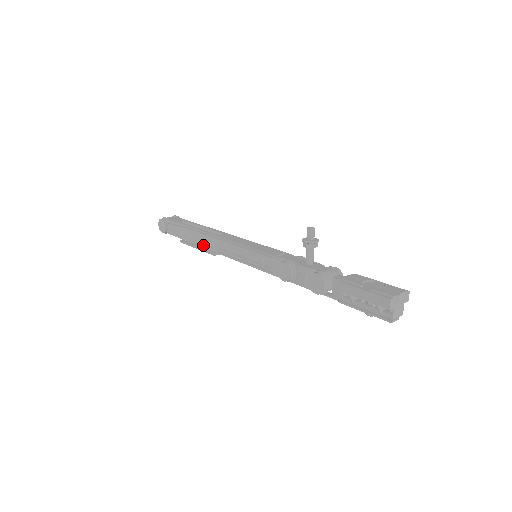
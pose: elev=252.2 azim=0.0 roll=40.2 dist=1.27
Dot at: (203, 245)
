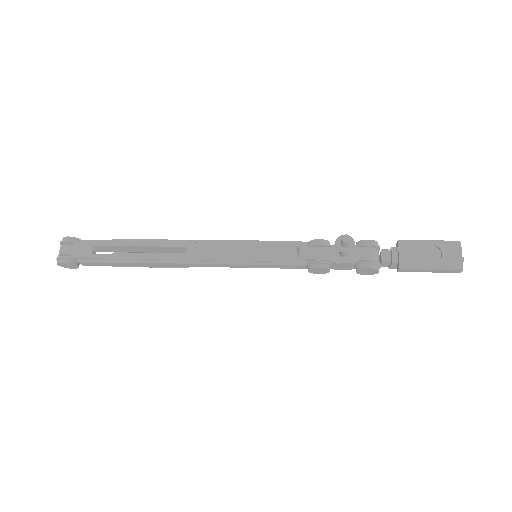
Dot at: (164, 266)
